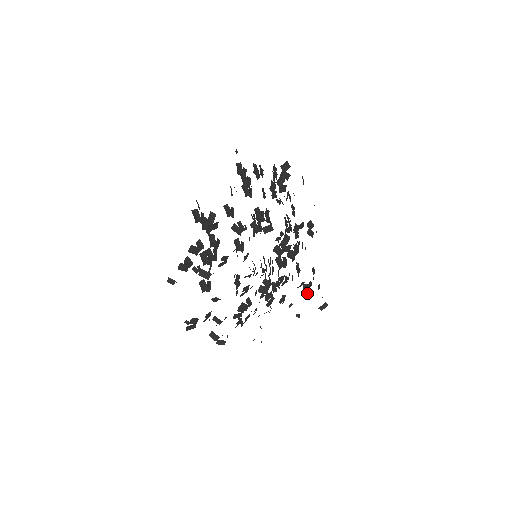
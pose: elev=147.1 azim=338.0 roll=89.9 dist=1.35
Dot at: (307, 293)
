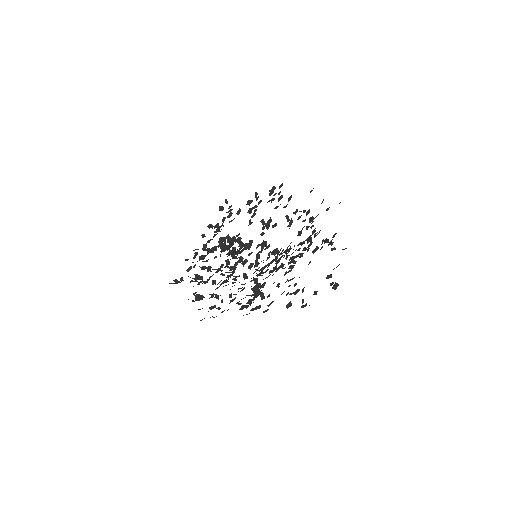
Dot at: occluded
